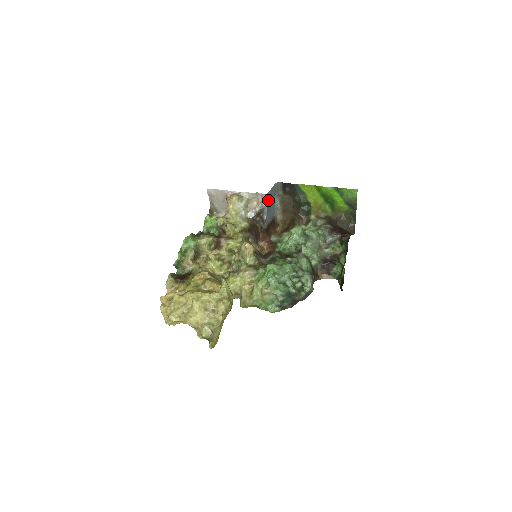
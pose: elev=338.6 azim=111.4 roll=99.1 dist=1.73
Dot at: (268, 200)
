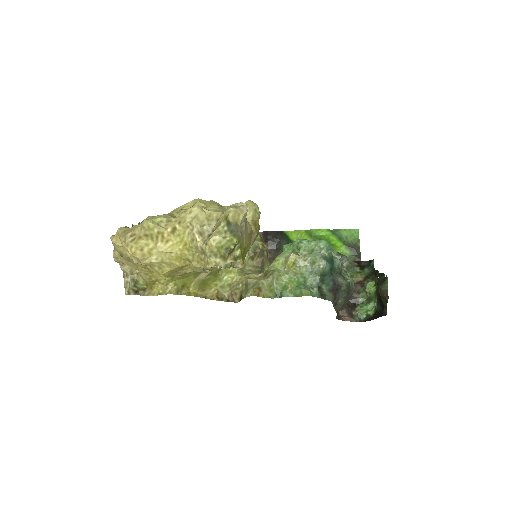
Dot at: occluded
